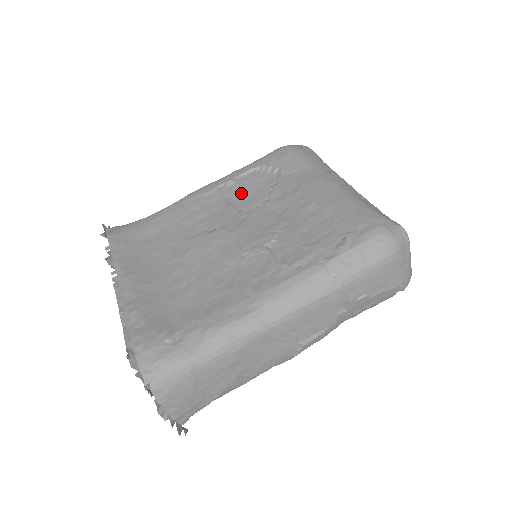
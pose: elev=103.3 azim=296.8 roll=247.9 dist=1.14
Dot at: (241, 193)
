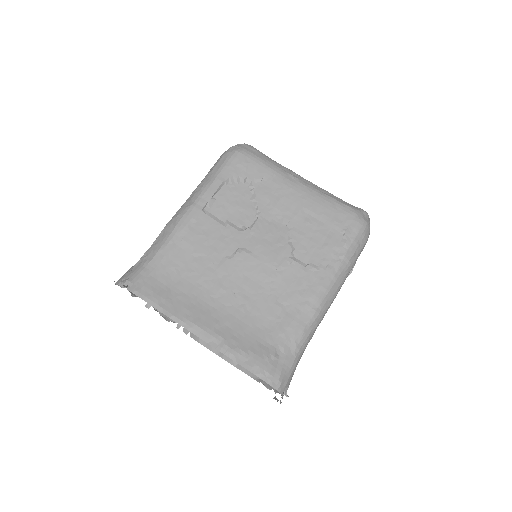
Dot at: (228, 210)
